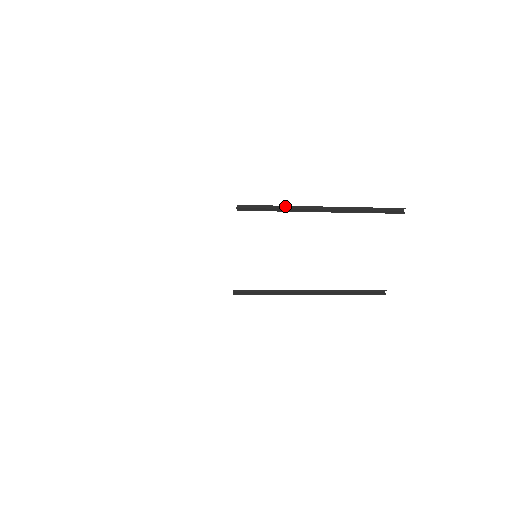
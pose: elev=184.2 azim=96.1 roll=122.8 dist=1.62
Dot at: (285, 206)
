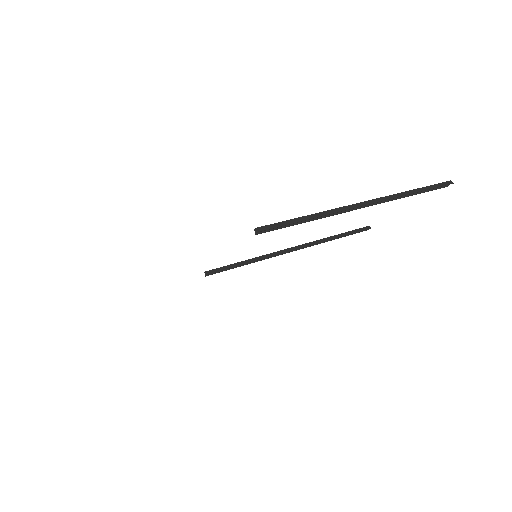
Dot at: (324, 215)
